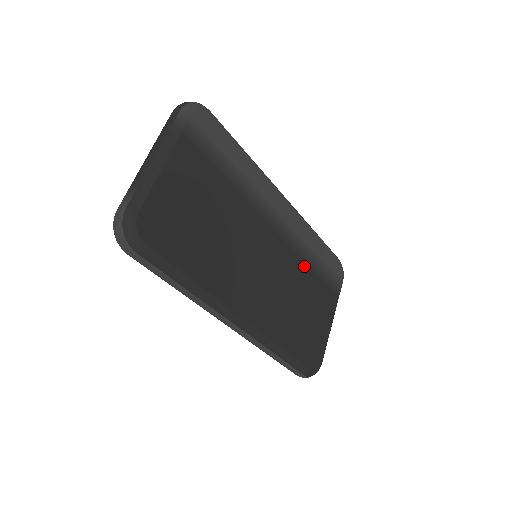
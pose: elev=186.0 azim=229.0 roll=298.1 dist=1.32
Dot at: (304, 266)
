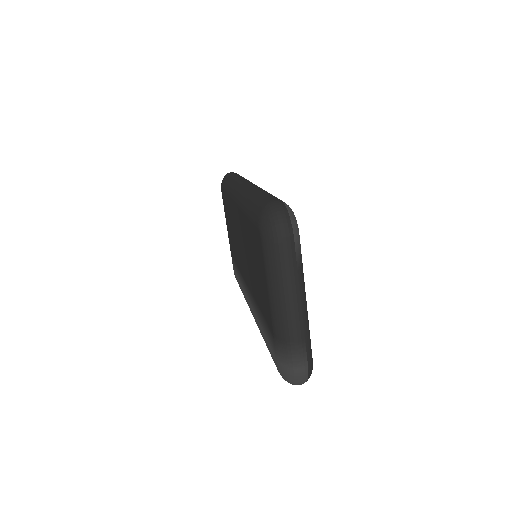
Dot at: occluded
